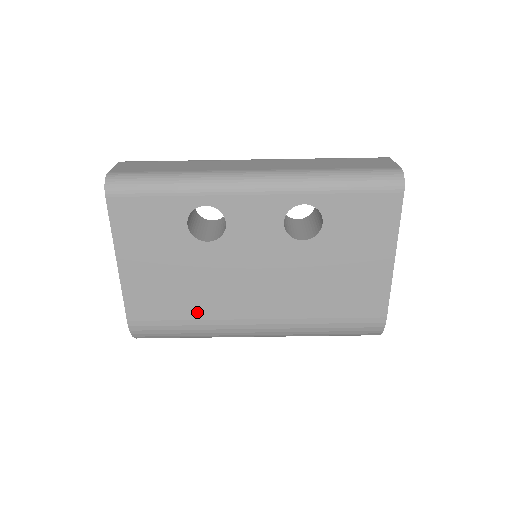
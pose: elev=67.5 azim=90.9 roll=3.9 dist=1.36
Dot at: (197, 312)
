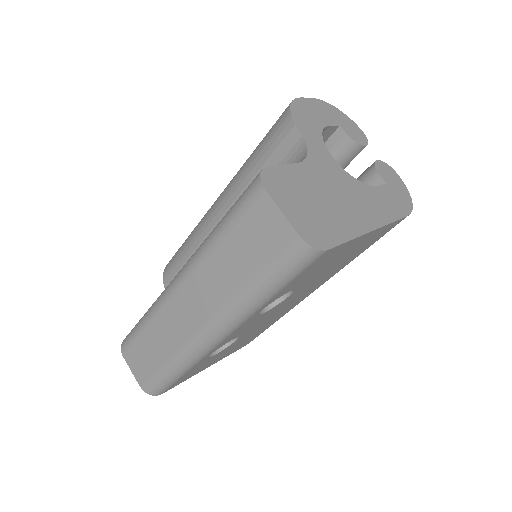
Dot at: occluded
